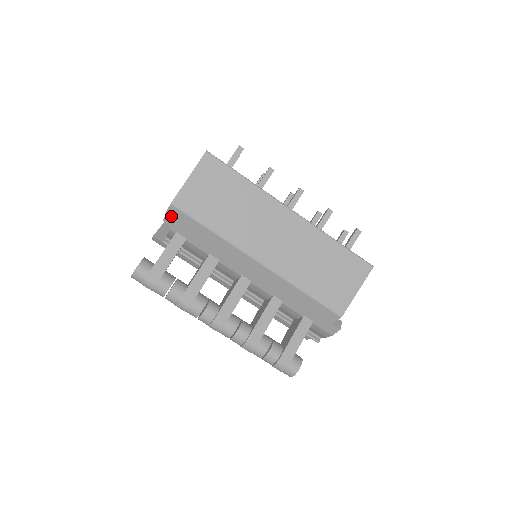
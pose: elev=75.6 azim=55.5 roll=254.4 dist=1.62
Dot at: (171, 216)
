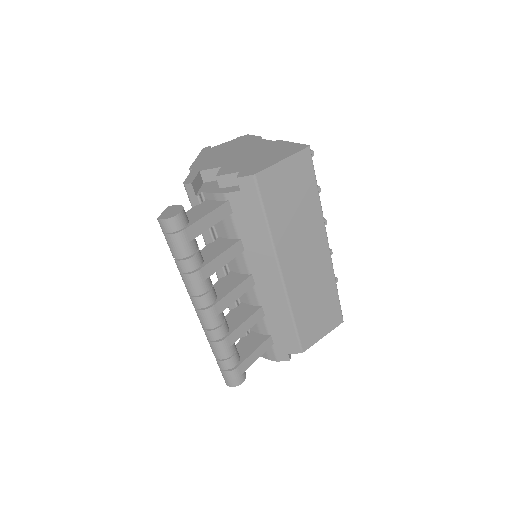
Dot at: (241, 184)
